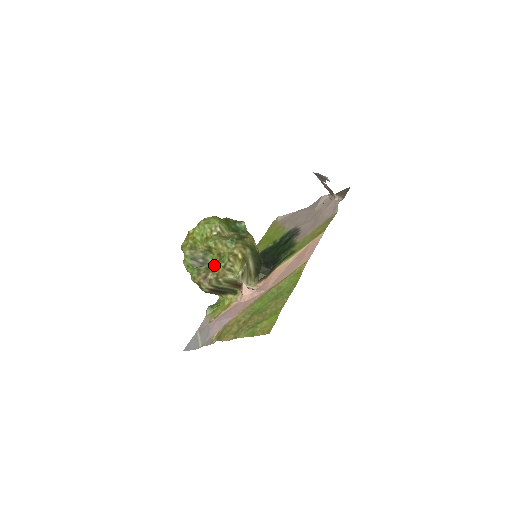
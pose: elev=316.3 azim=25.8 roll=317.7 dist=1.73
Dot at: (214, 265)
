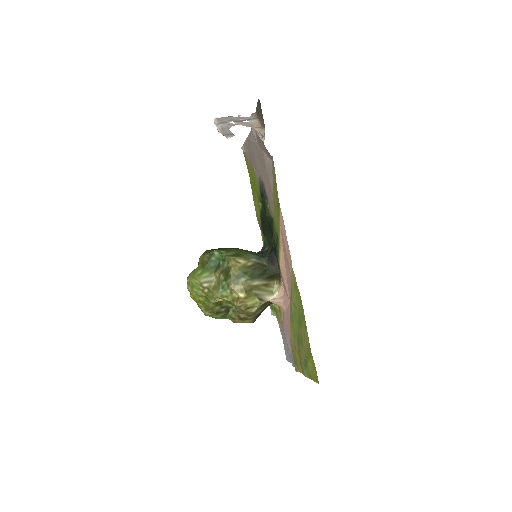
Dot at: occluded
